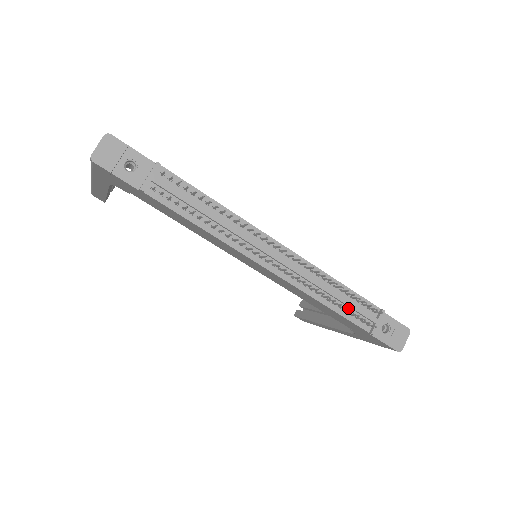
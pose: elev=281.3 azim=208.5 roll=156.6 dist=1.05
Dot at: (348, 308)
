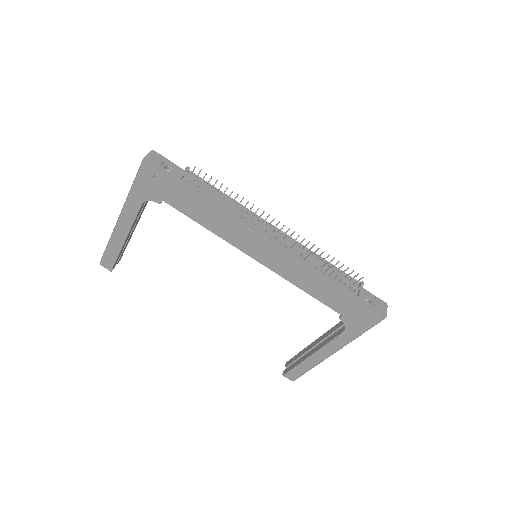
Dot at: (337, 269)
